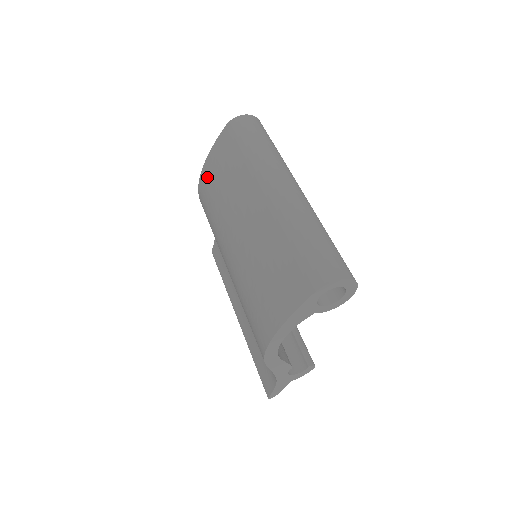
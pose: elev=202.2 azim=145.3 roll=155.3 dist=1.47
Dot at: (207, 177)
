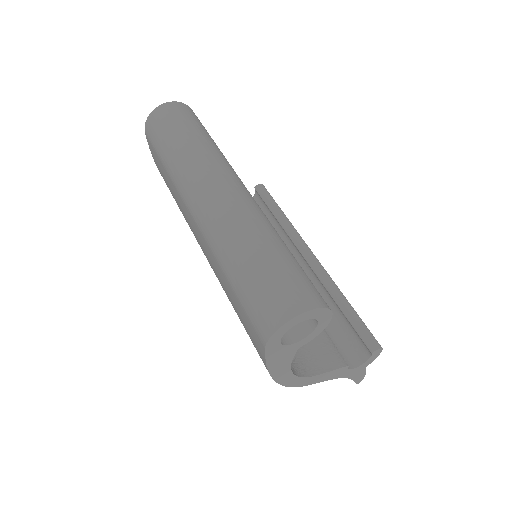
Dot at: occluded
